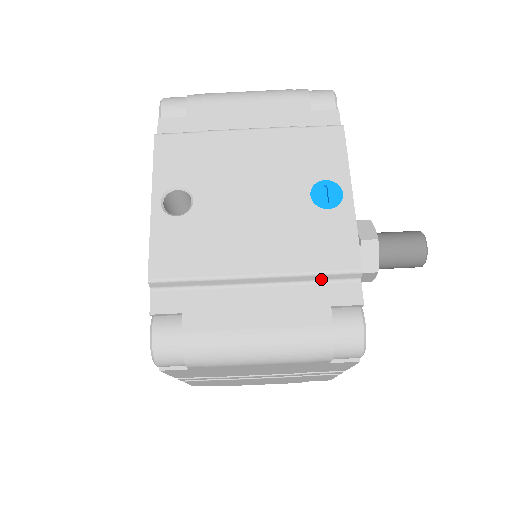
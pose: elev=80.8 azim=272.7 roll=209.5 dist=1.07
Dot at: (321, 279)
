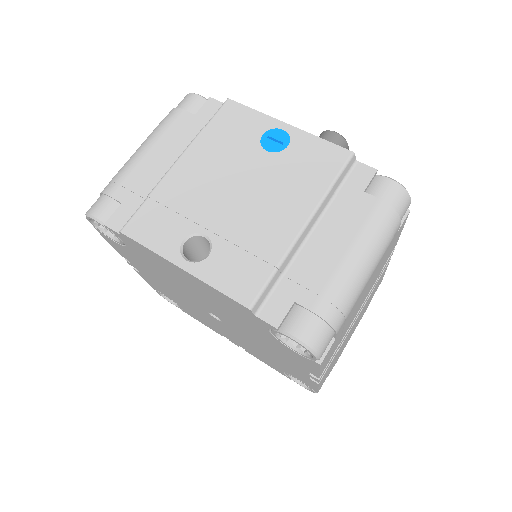
Dot at: (338, 185)
